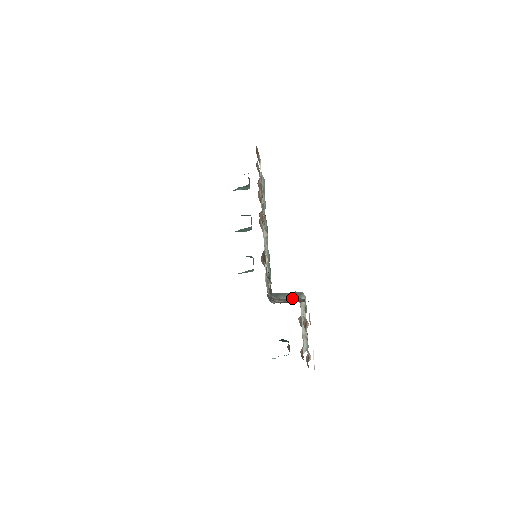
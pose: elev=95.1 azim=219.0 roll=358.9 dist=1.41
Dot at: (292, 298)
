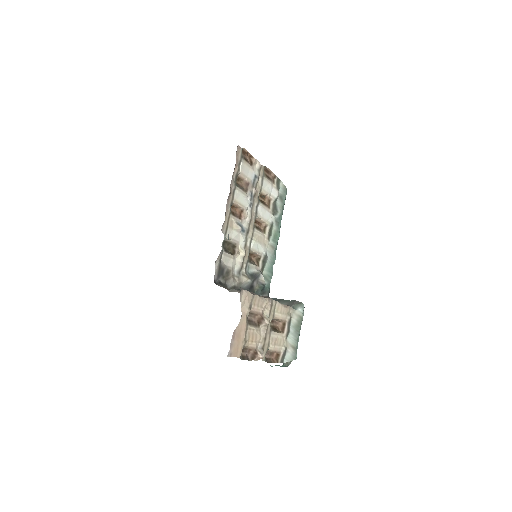
Dot at: occluded
